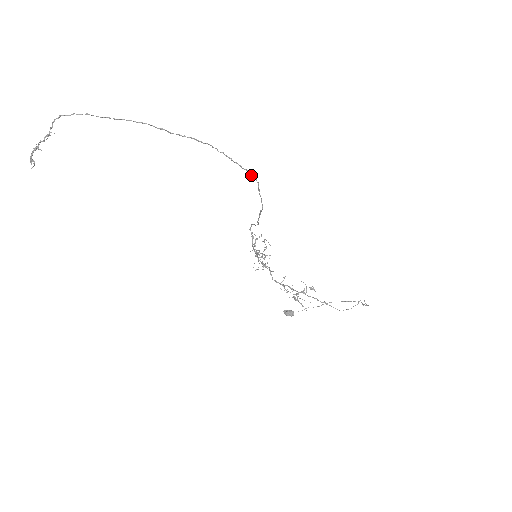
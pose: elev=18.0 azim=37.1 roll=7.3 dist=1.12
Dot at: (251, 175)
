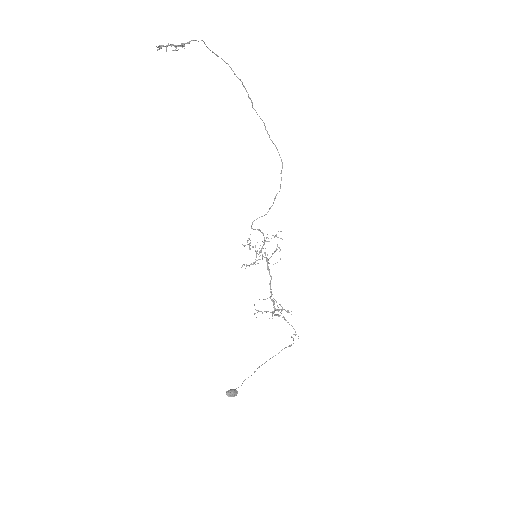
Dot at: occluded
